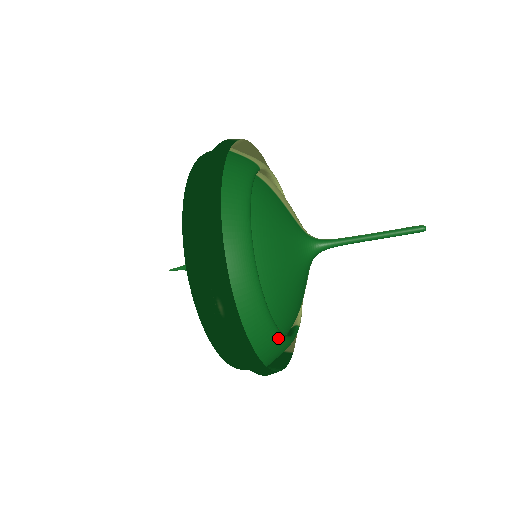
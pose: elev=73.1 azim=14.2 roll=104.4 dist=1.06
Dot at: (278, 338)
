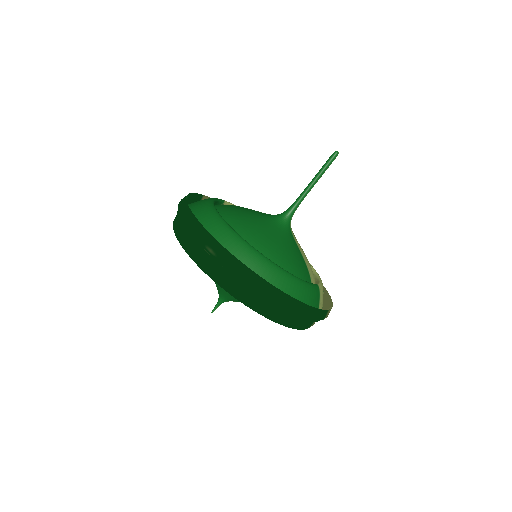
Dot at: (281, 271)
